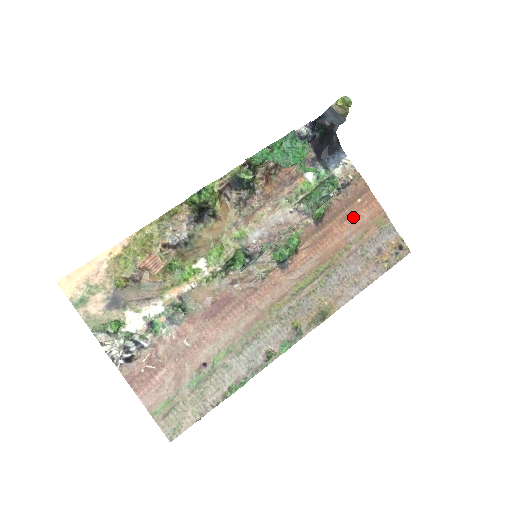
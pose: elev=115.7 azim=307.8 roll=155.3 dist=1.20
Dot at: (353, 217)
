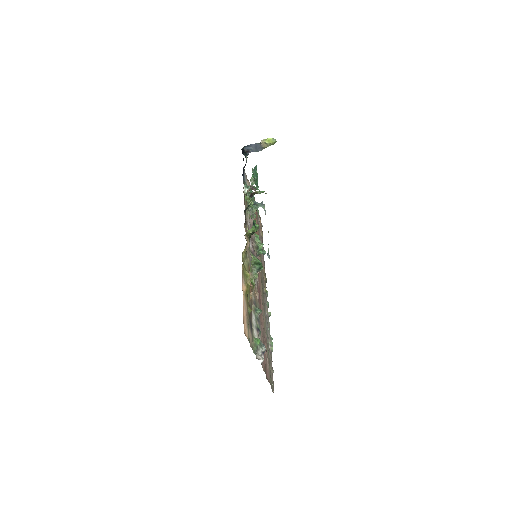
Dot at: occluded
